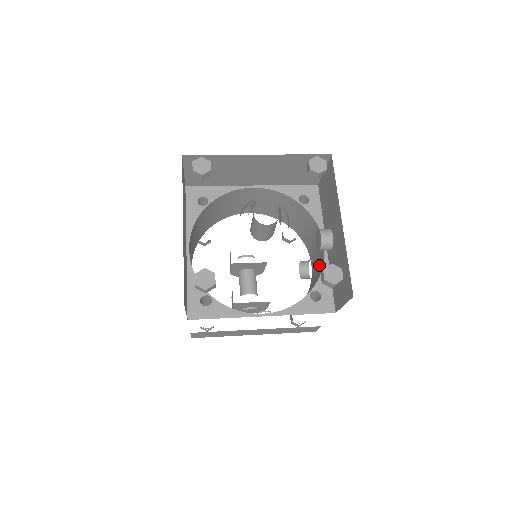
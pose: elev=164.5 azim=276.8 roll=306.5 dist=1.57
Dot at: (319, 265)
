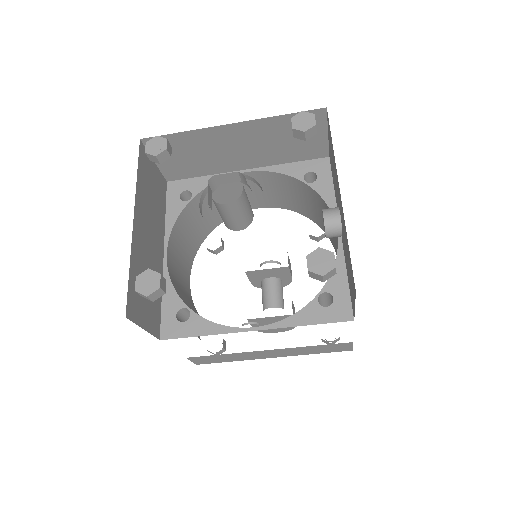
Dot at: occluded
